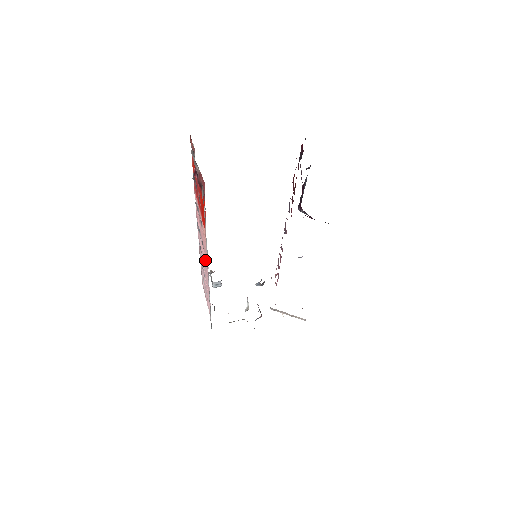
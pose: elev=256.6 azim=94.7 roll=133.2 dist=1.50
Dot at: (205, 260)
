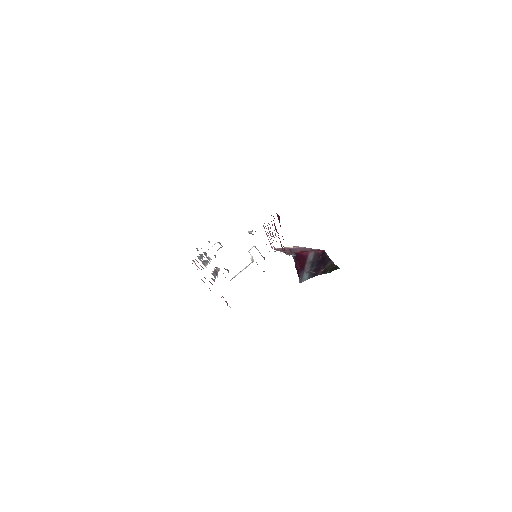
Dot at: occluded
